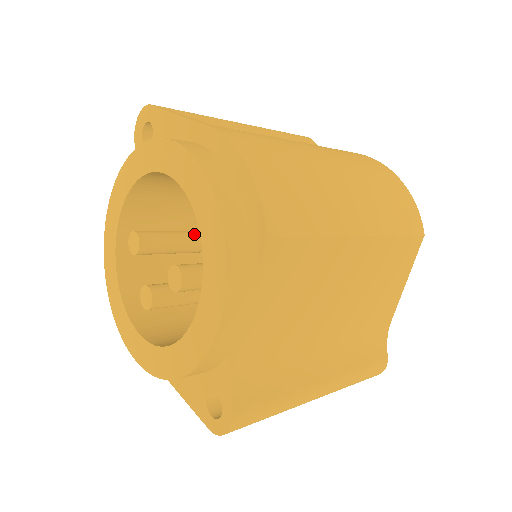
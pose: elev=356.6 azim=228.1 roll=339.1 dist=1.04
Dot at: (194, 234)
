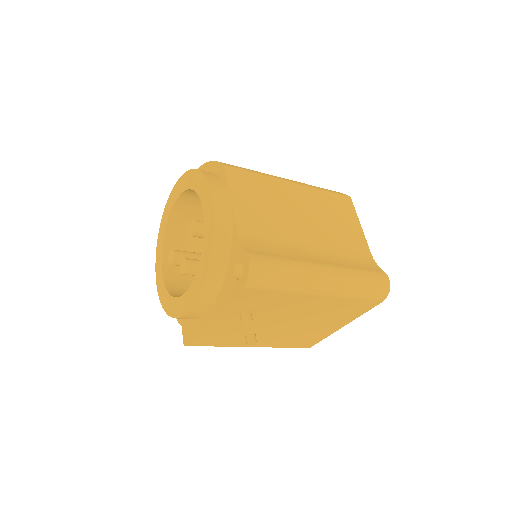
Dot at: occluded
